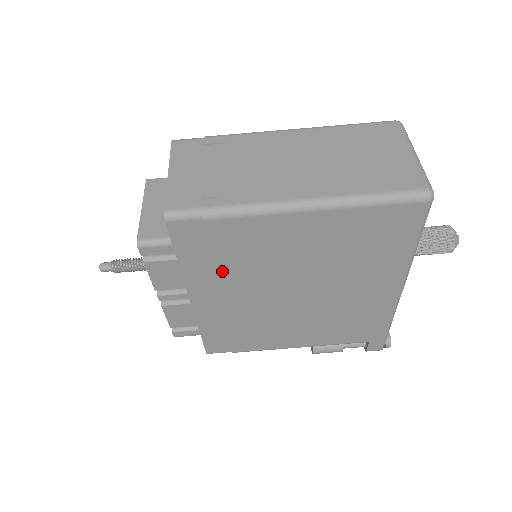
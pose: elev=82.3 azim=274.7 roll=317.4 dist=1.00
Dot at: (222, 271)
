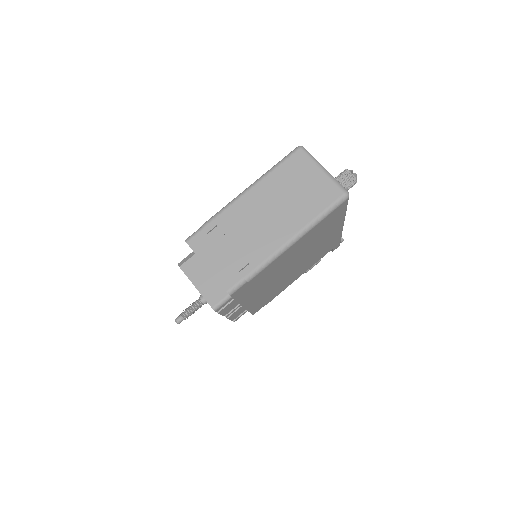
Dot at: (258, 288)
